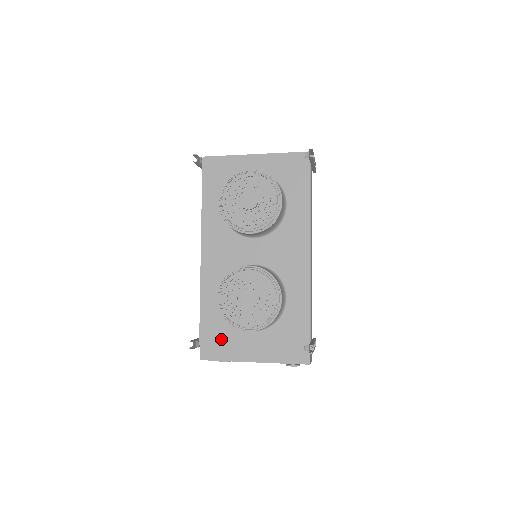
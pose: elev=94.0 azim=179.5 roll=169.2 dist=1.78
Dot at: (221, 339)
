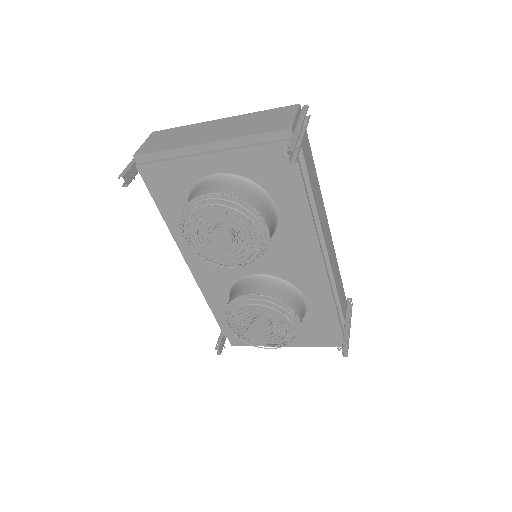
Dot at: occluded
